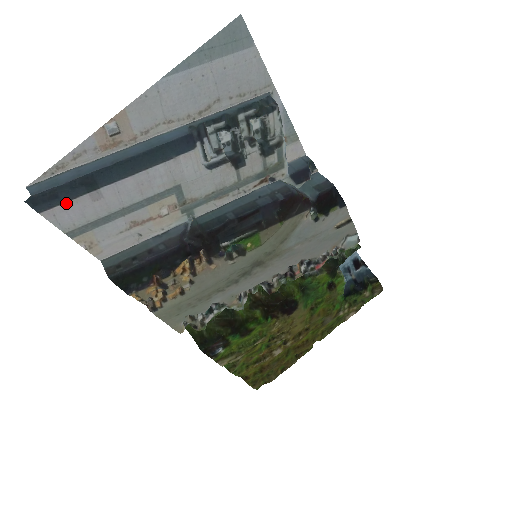
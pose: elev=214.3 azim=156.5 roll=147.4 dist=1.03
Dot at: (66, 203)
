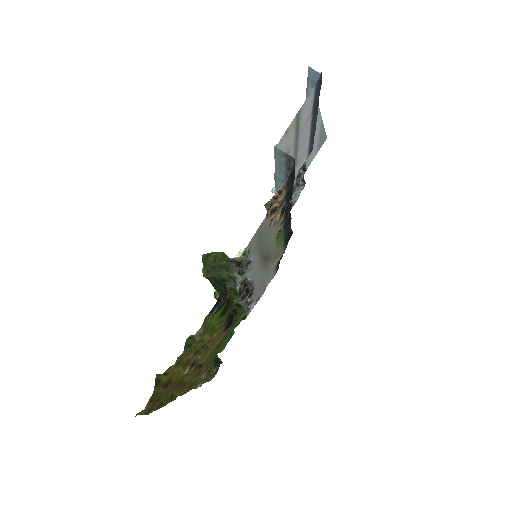
Dot at: (313, 99)
